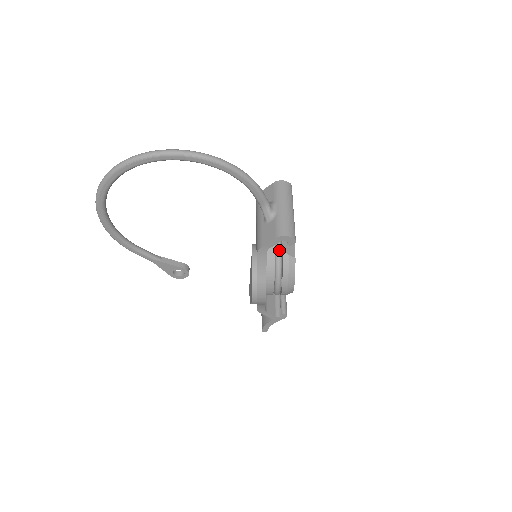
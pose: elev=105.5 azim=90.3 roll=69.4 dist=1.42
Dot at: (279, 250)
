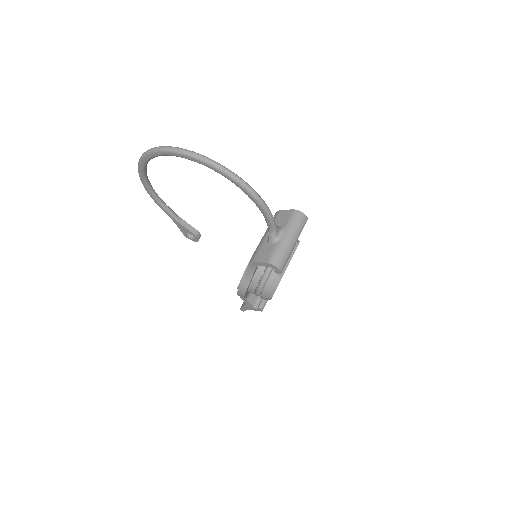
Dot at: occluded
